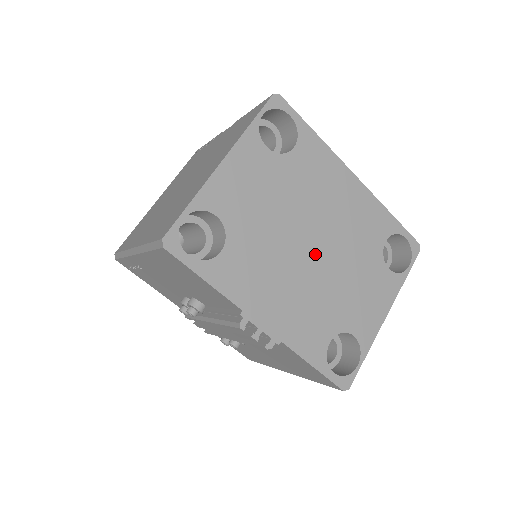
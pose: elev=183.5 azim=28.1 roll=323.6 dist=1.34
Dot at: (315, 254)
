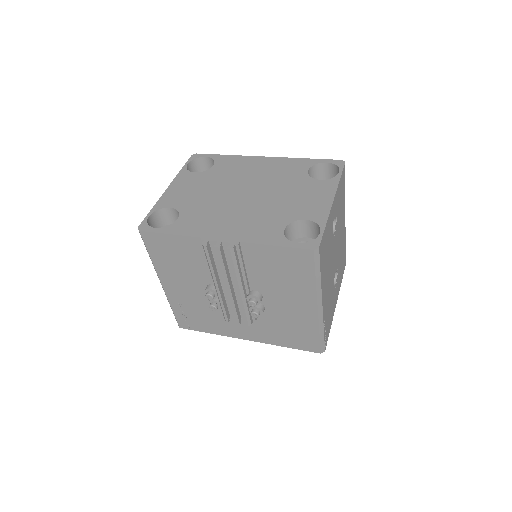
Dot at: (249, 196)
